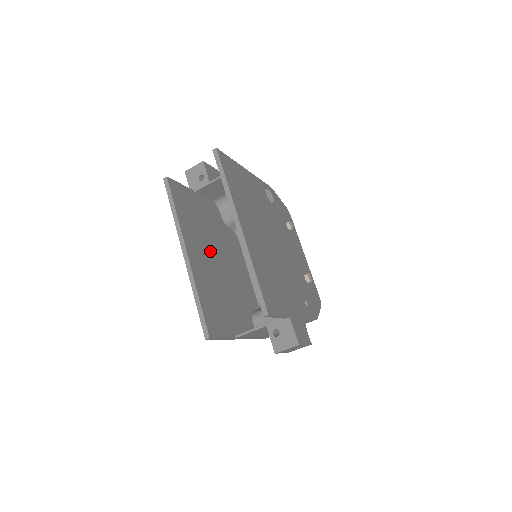
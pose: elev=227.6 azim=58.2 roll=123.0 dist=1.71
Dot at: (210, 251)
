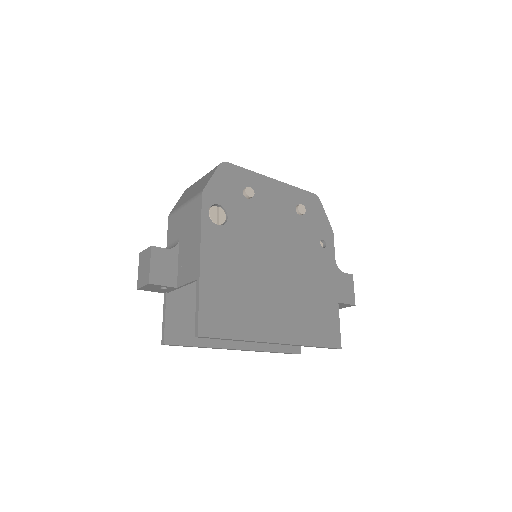
Dot at: occluded
